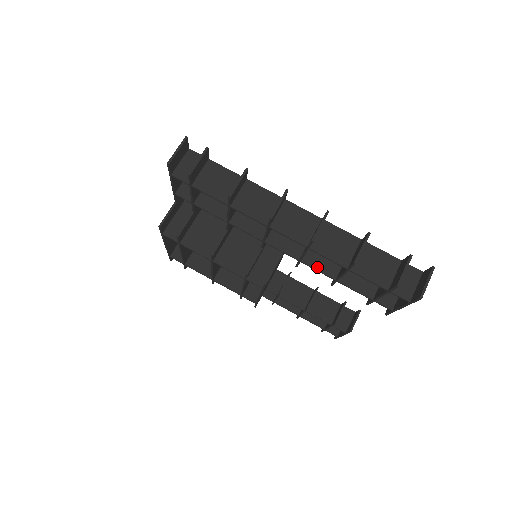
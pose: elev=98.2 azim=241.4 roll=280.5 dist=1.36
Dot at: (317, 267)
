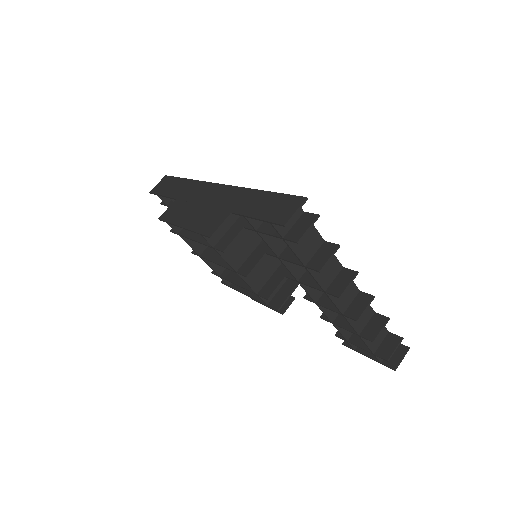
Dot at: (325, 311)
